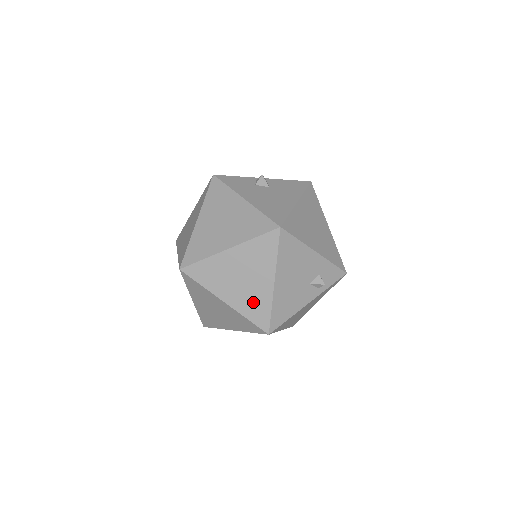
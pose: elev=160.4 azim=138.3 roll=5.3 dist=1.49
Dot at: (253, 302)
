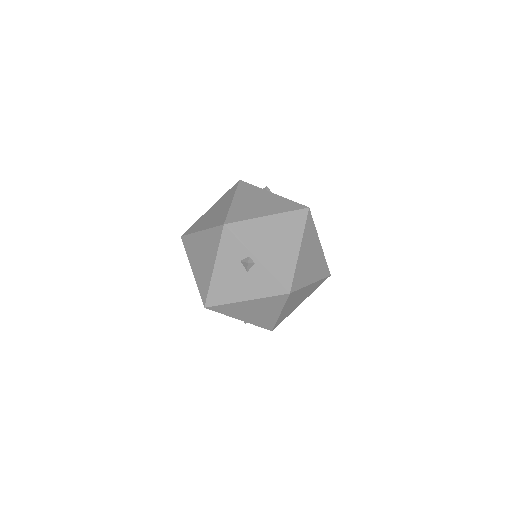
Dot at: occluded
